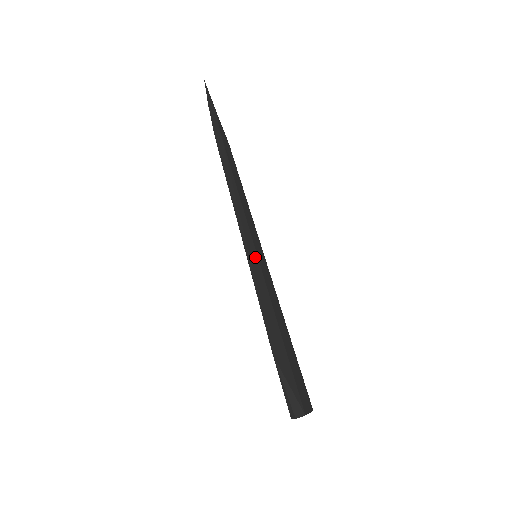
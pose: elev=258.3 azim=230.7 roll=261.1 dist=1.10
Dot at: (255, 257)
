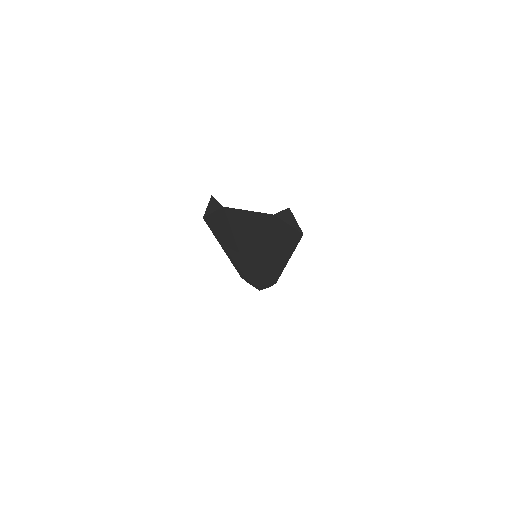
Dot at: occluded
